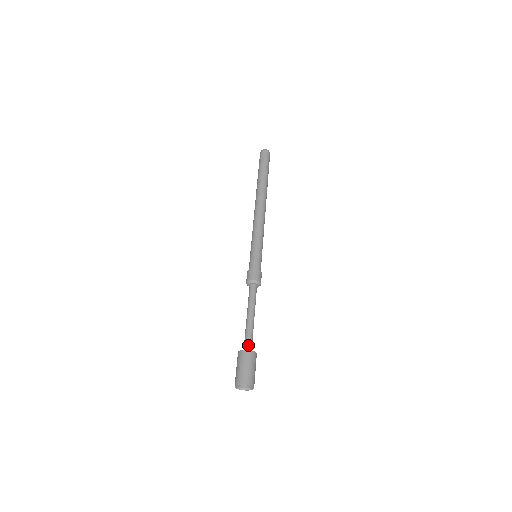
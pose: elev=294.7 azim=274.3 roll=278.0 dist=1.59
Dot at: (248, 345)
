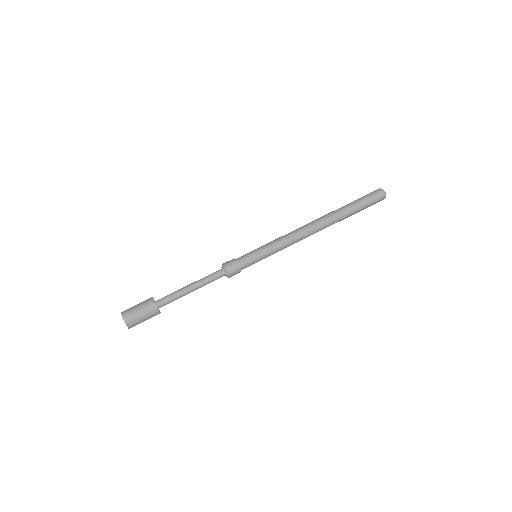
Dot at: (162, 300)
